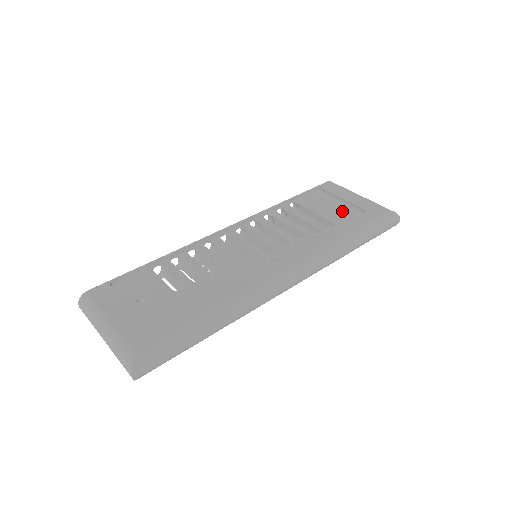
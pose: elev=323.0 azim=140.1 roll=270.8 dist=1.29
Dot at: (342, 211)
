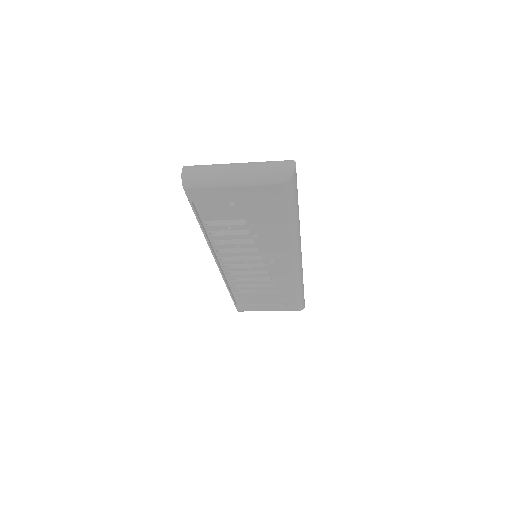
Dot at: occluded
